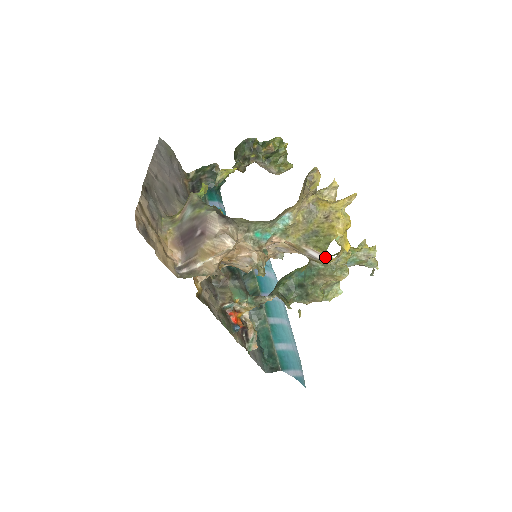
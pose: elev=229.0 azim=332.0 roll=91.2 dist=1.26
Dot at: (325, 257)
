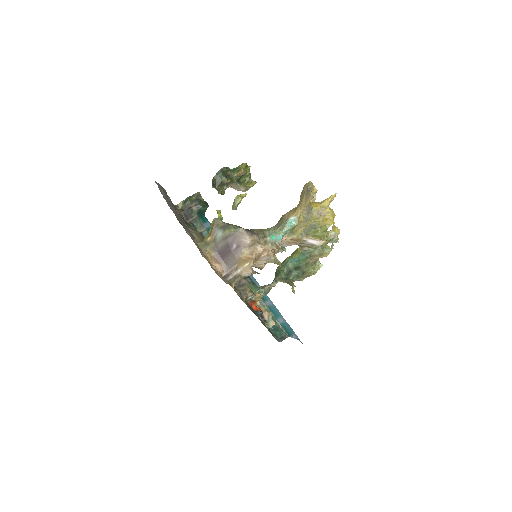
Dot at: (321, 241)
